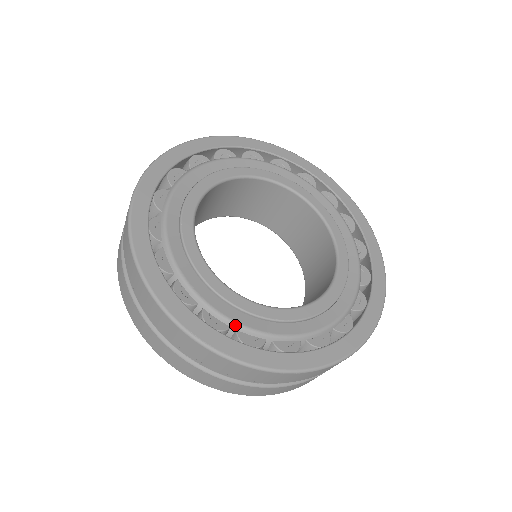
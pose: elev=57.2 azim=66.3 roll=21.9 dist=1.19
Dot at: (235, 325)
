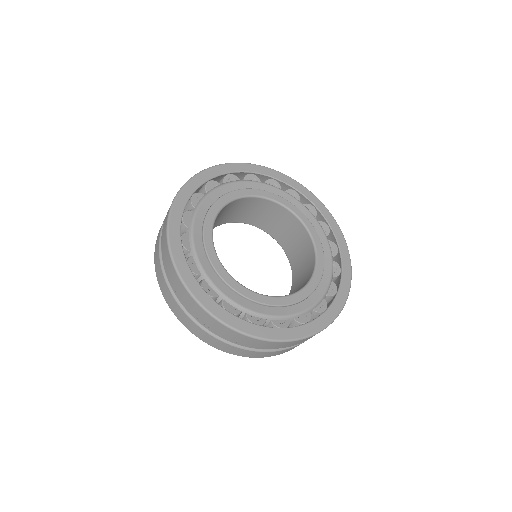
Dot at: (222, 295)
